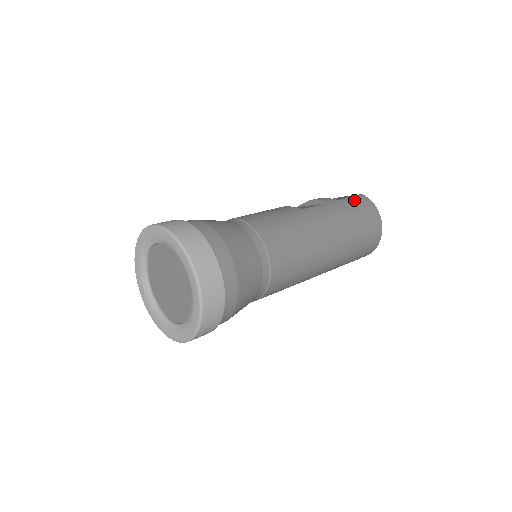
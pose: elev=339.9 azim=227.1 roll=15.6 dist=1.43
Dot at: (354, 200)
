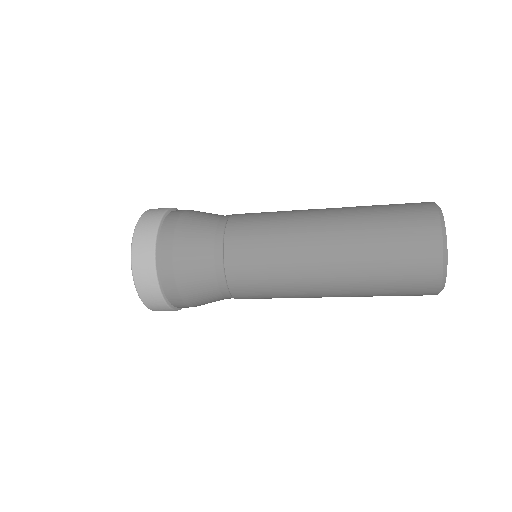
Dot at: (404, 204)
